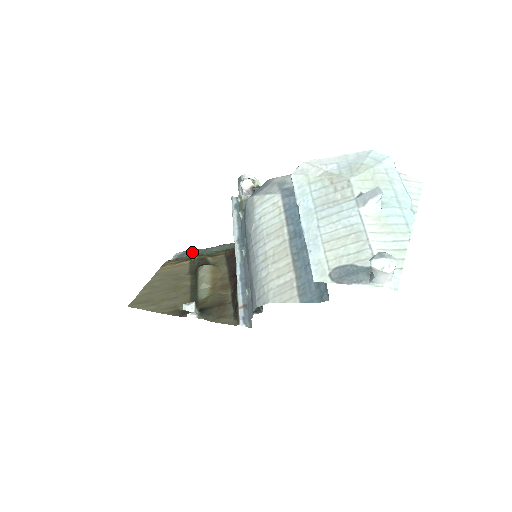
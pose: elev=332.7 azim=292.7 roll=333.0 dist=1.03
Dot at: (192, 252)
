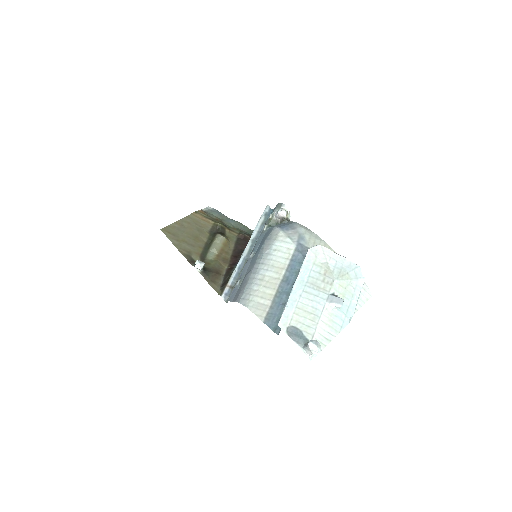
Dot at: (218, 214)
